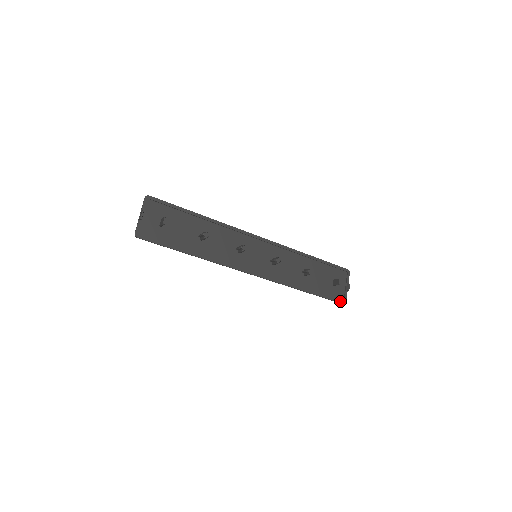
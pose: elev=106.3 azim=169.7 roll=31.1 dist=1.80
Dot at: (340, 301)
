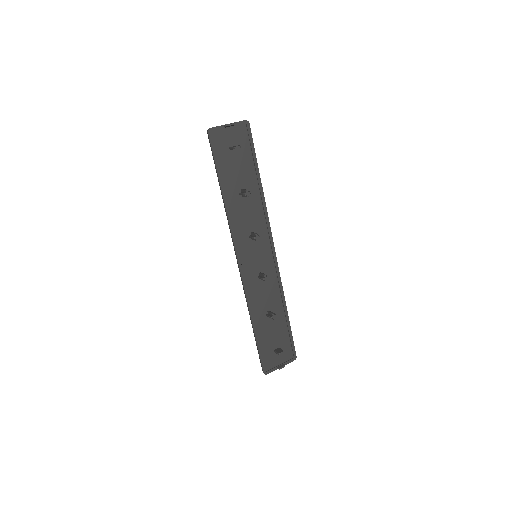
Dot at: (264, 367)
